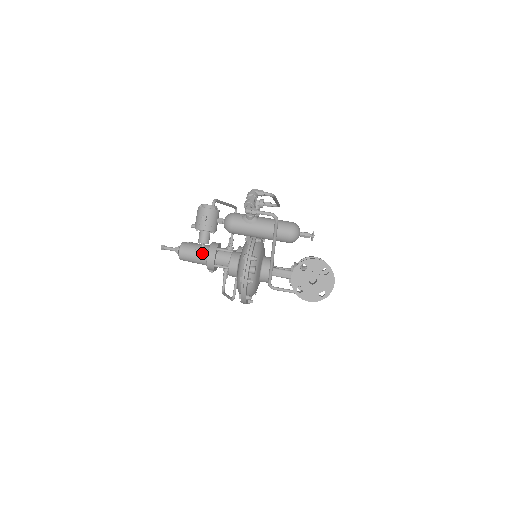
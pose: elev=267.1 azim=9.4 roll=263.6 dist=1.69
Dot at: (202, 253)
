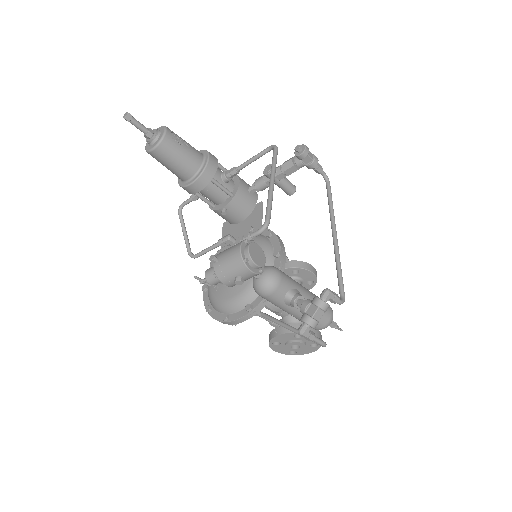
Dot at: (186, 172)
